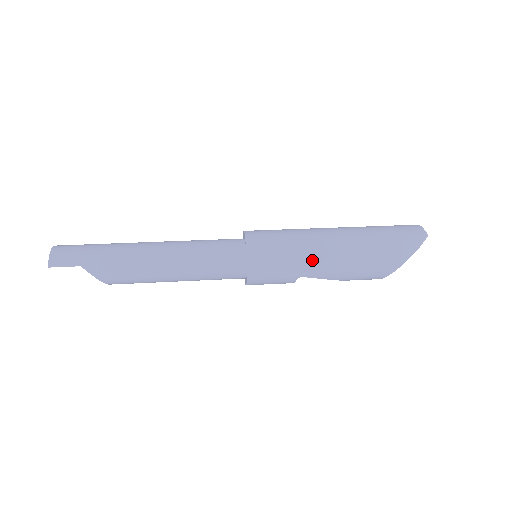
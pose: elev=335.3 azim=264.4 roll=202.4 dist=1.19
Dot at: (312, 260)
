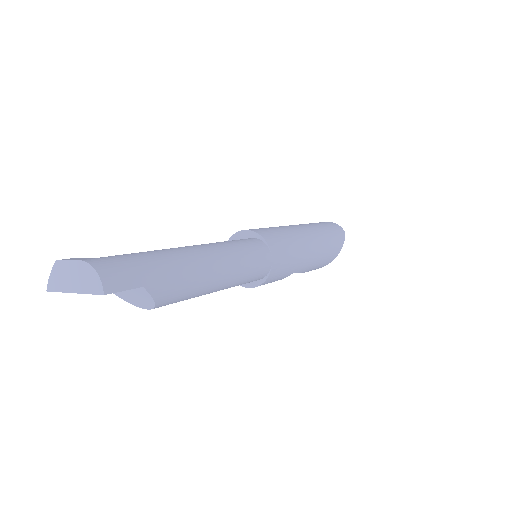
Dot at: (304, 256)
